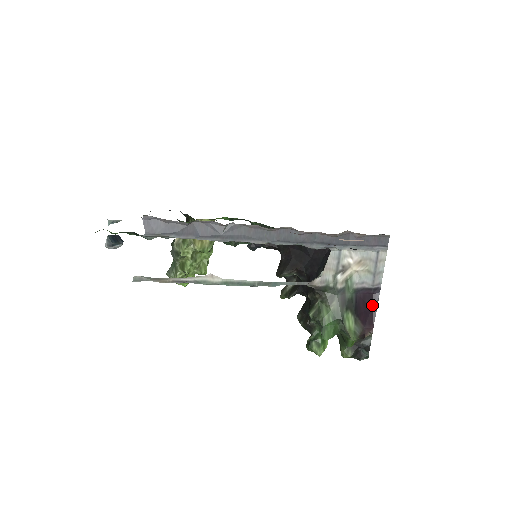
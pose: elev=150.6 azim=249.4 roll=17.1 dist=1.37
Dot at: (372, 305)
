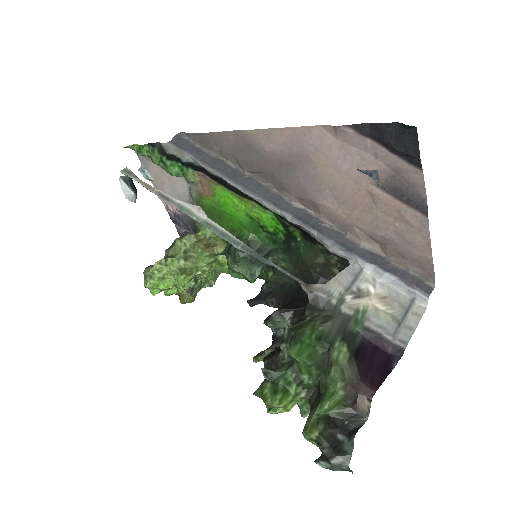
Dot at: (384, 365)
